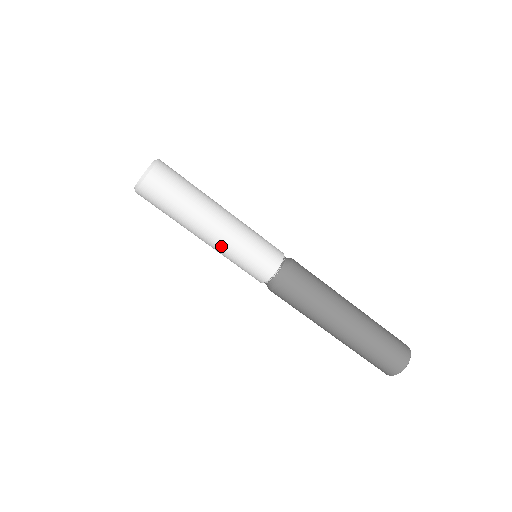
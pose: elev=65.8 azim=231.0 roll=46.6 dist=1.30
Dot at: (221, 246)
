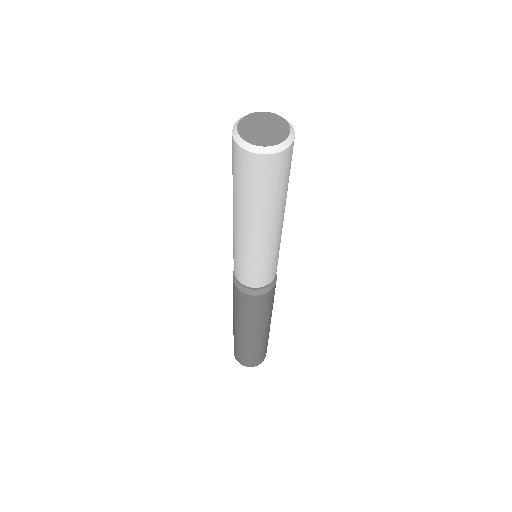
Dot at: (242, 243)
